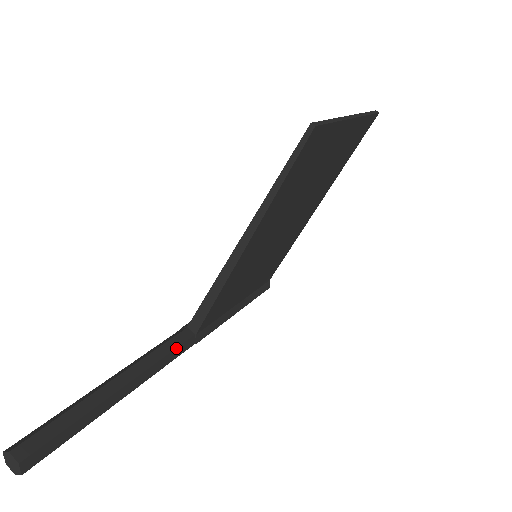
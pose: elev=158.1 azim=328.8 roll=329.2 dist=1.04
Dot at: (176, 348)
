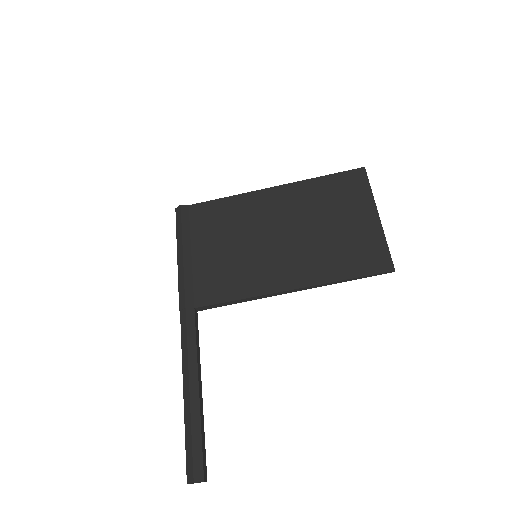
Dot at: (198, 334)
